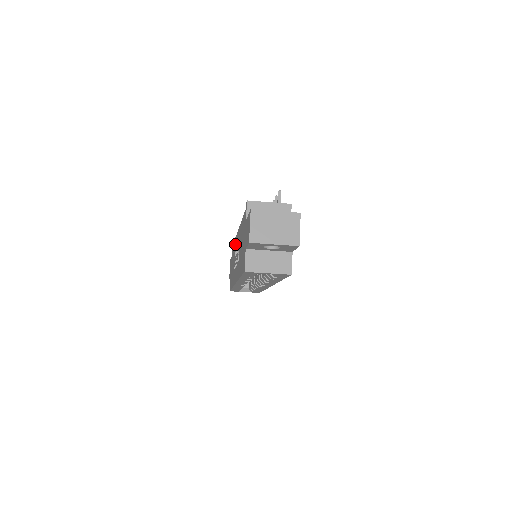
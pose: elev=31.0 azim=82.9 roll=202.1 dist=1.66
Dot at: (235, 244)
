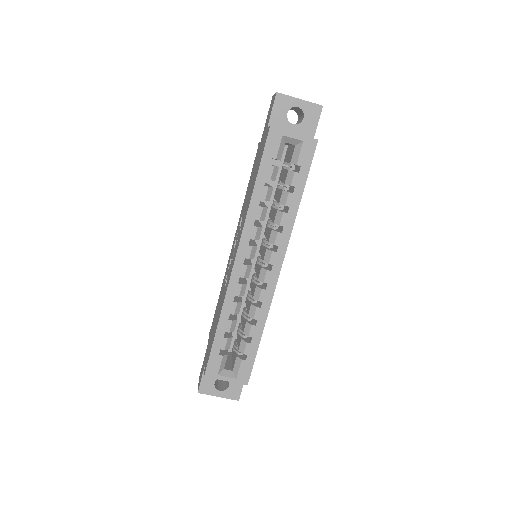
Dot at: (223, 282)
